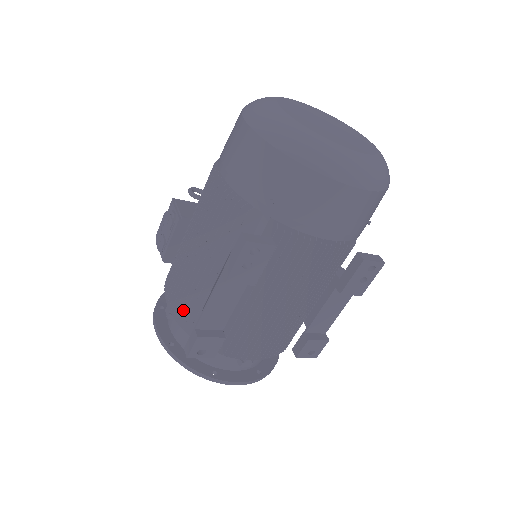
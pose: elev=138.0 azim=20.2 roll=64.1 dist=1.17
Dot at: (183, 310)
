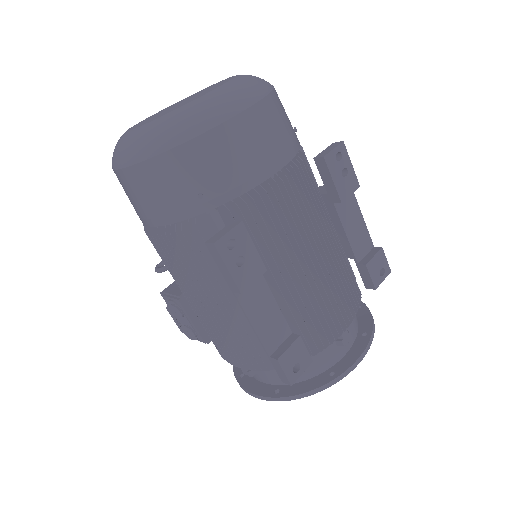
Dot at: (250, 356)
